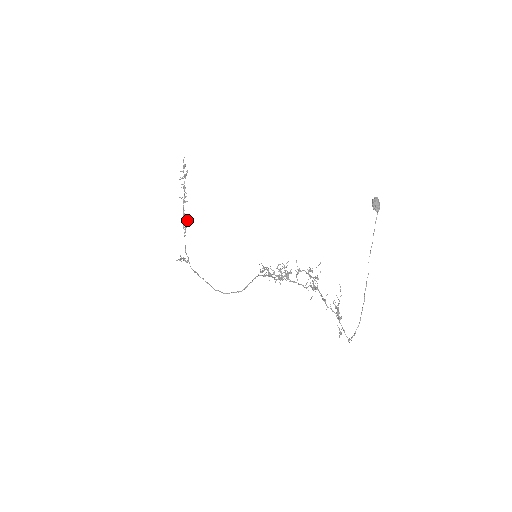
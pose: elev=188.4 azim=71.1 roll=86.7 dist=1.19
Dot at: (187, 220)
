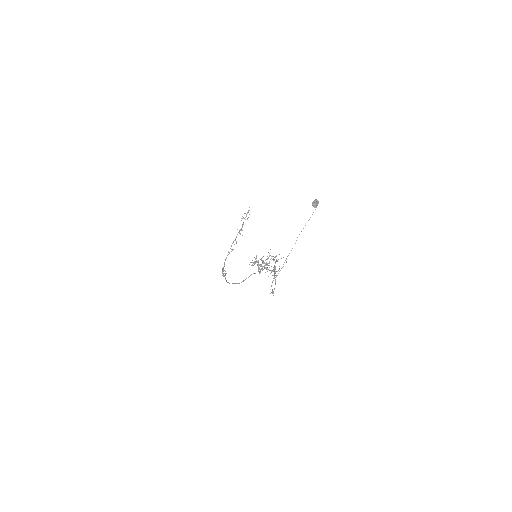
Dot at: occluded
